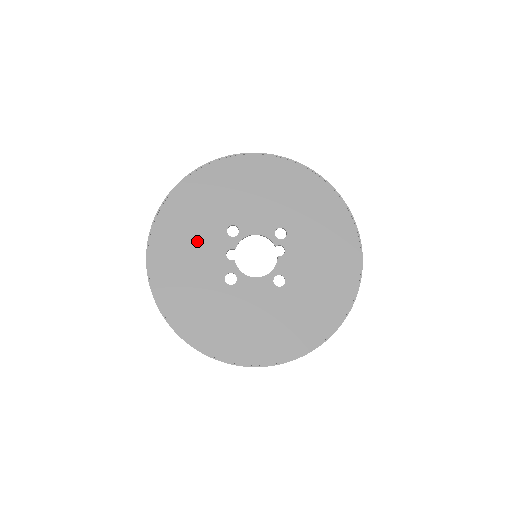
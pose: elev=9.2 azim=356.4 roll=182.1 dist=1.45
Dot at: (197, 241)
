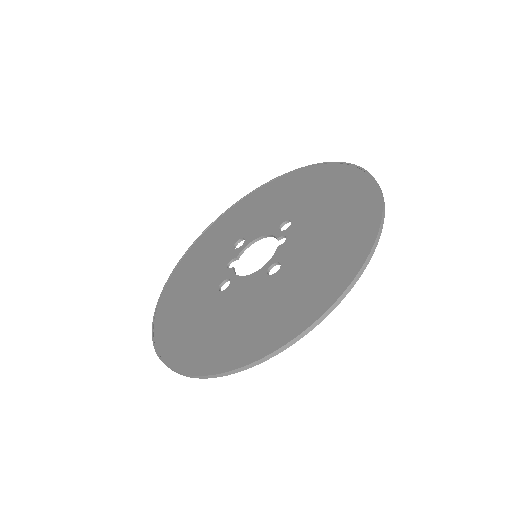
Dot at: (205, 264)
